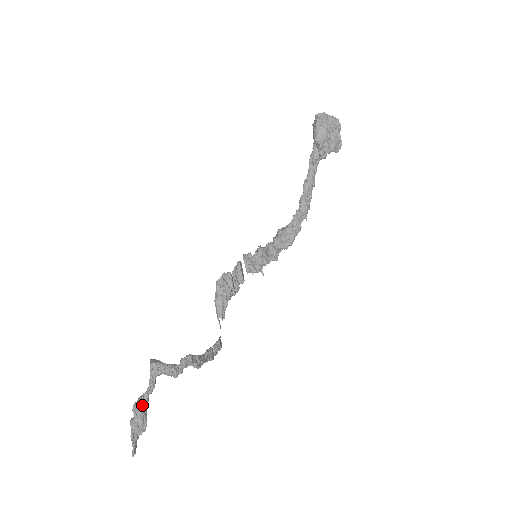
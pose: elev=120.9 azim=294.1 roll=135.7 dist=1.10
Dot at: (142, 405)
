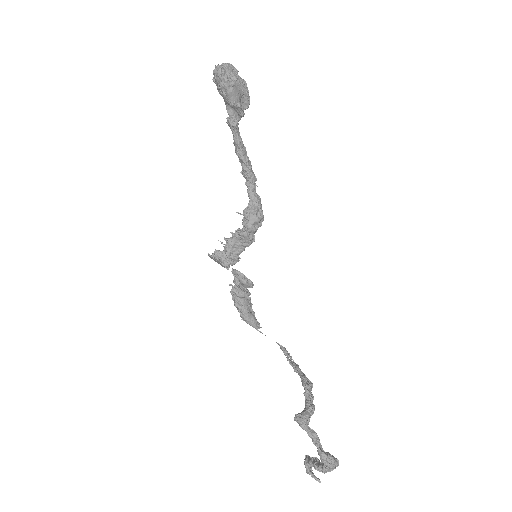
Dot at: (326, 454)
